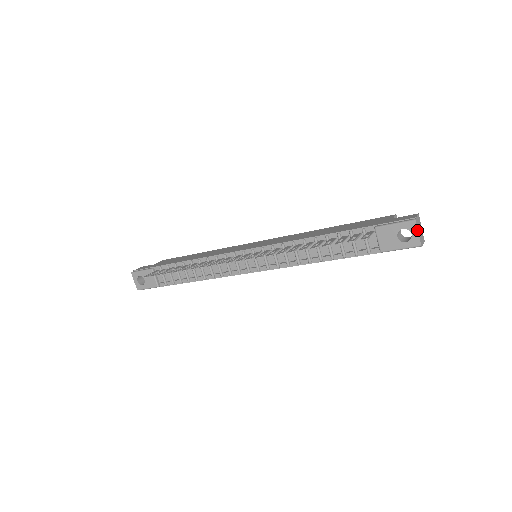
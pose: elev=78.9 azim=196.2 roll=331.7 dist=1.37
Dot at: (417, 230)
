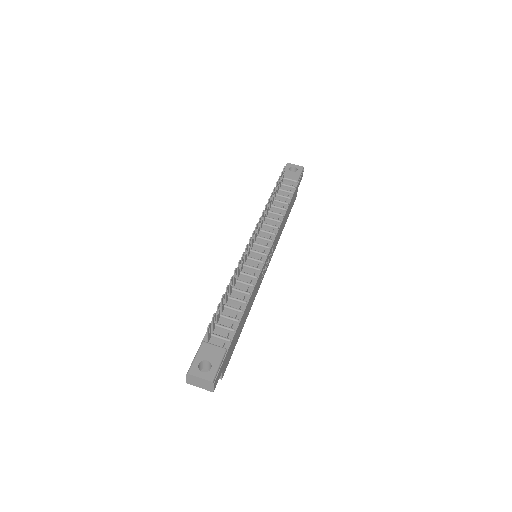
Dot at: (293, 164)
